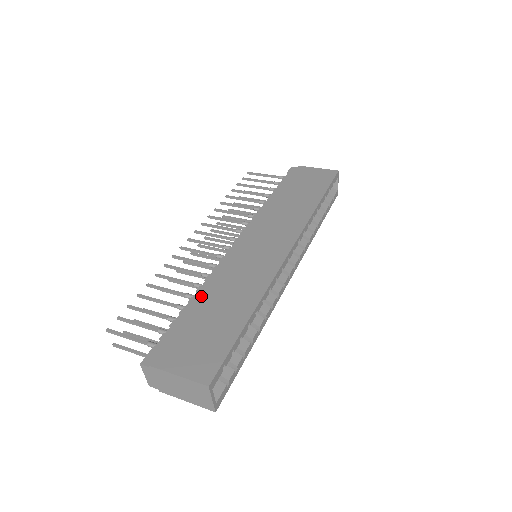
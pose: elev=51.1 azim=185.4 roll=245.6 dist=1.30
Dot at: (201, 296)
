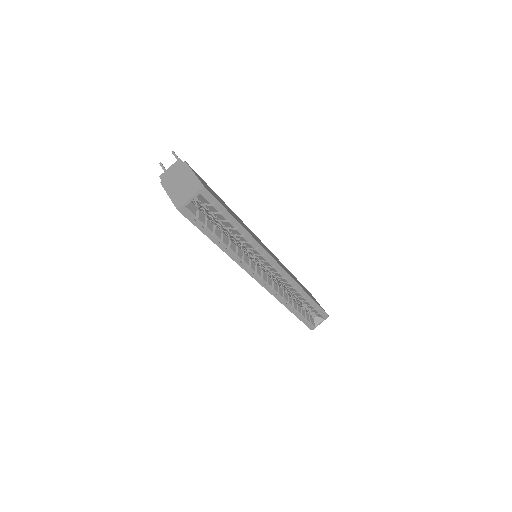
Dot at: occluded
